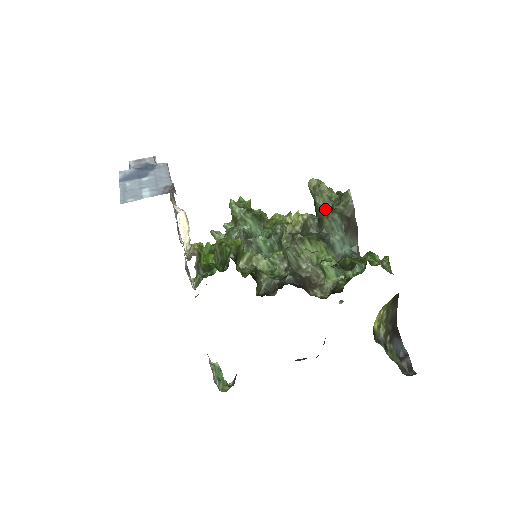
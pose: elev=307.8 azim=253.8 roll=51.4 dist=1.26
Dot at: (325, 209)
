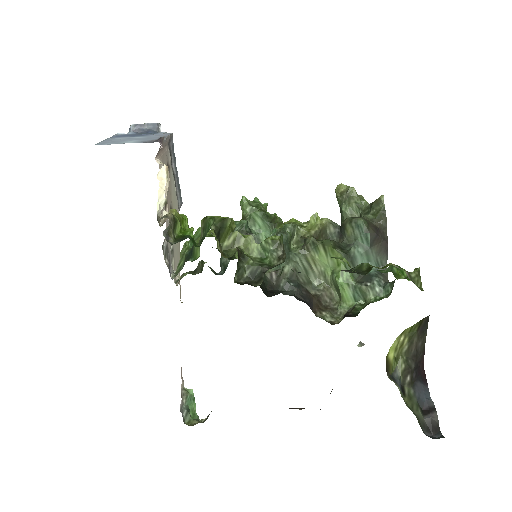
Dot at: occluded
